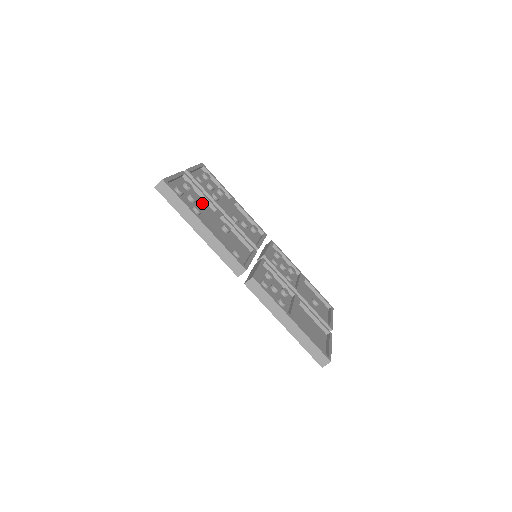
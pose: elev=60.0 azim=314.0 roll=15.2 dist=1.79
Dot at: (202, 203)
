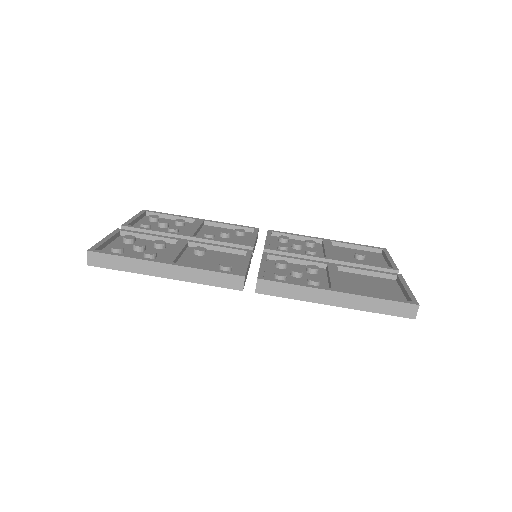
Dot at: (155, 245)
